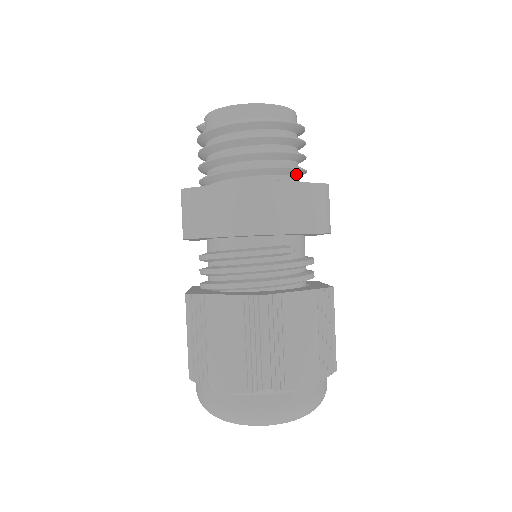
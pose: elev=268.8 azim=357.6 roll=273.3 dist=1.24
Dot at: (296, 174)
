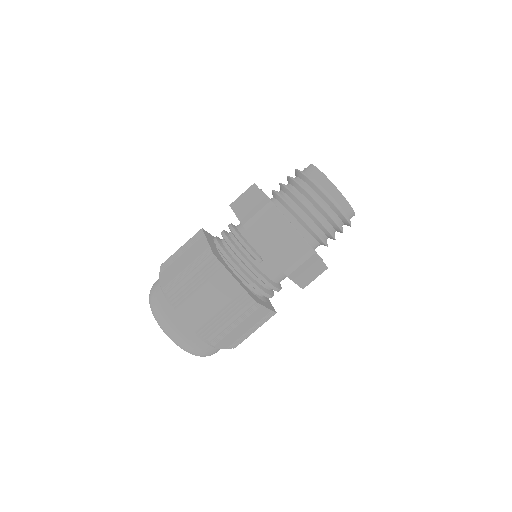
Dot at: (311, 233)
